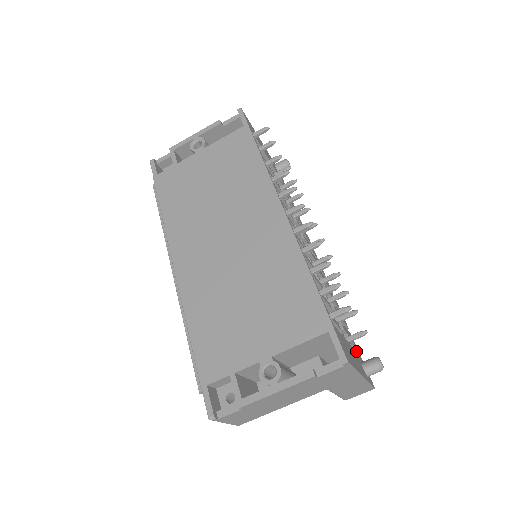
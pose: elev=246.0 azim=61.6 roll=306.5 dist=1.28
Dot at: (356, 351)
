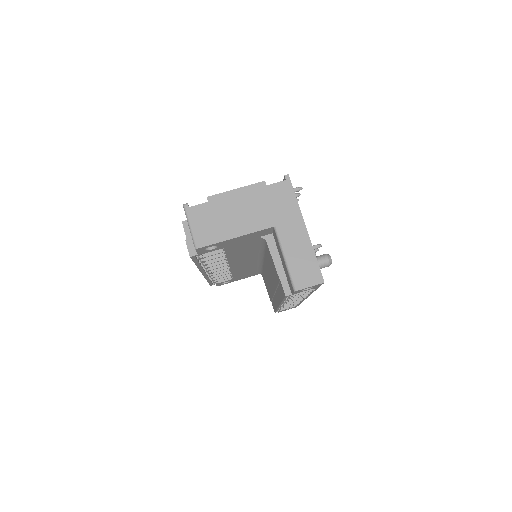
Dot at: occluded
